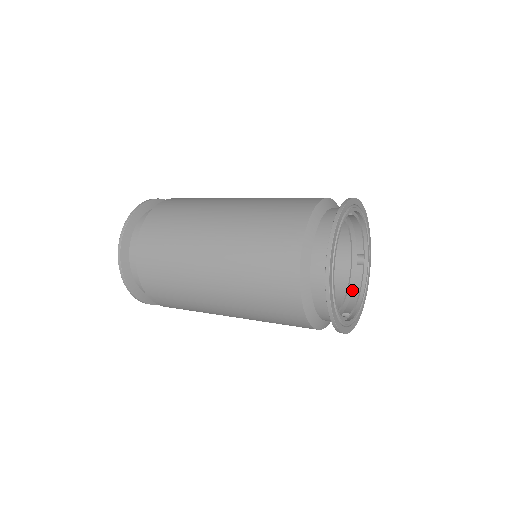
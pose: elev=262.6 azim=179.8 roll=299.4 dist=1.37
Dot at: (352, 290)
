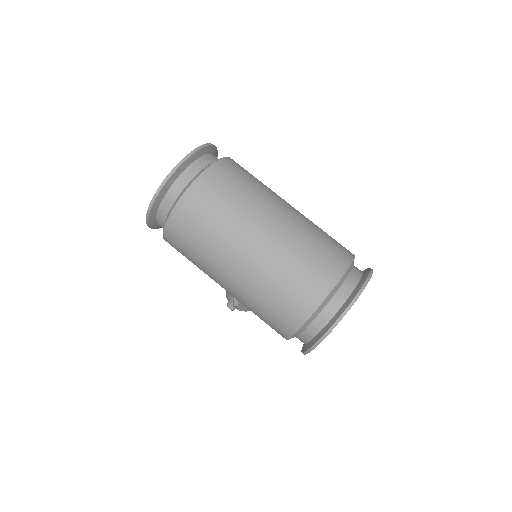
Dot at: occluded
